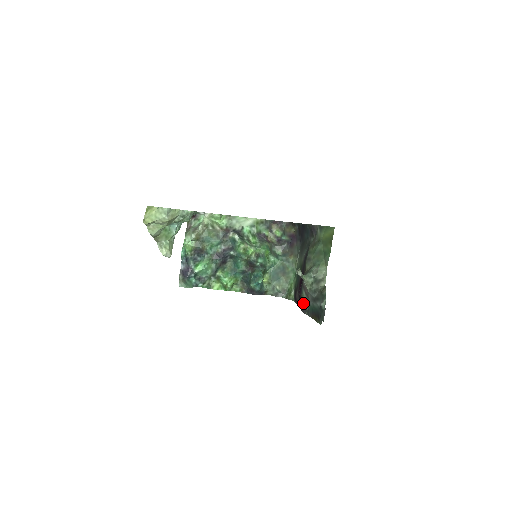
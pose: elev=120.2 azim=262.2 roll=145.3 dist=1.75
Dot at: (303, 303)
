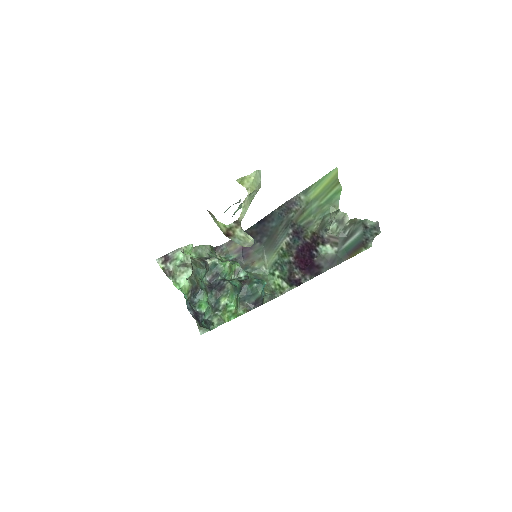
Dot at: (327, 260)
